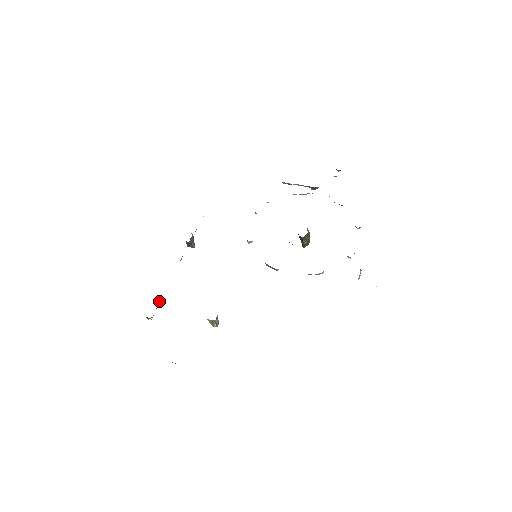
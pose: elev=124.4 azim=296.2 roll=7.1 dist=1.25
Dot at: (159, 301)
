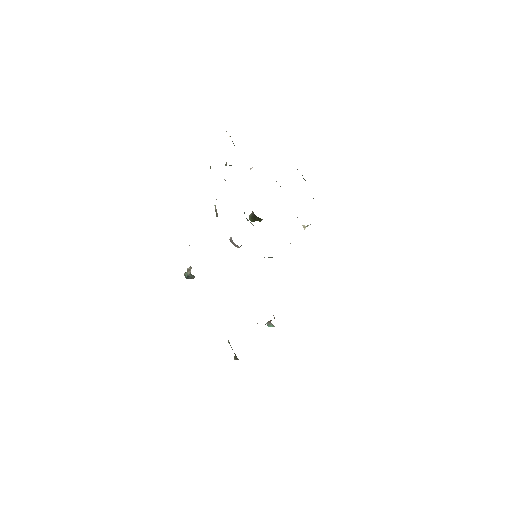
Dot at: occluded
